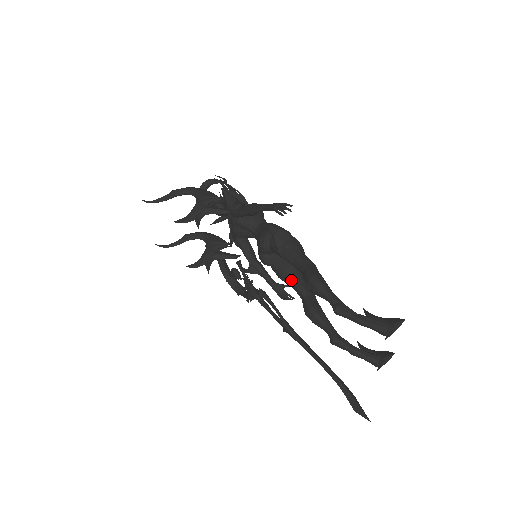
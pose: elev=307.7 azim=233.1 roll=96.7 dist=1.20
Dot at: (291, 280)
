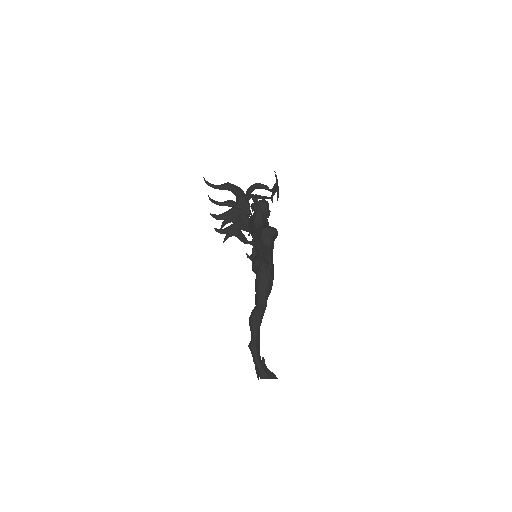
Dot at: occluded
